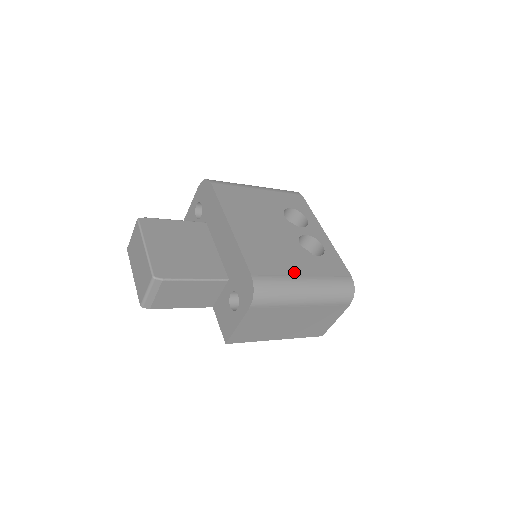
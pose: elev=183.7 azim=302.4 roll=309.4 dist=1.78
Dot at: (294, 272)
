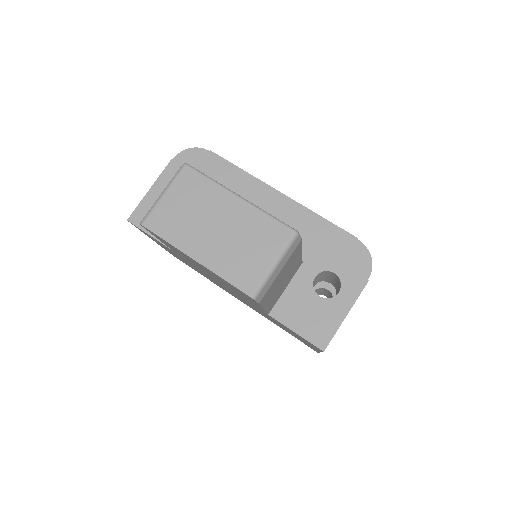
Dot at: occluded
